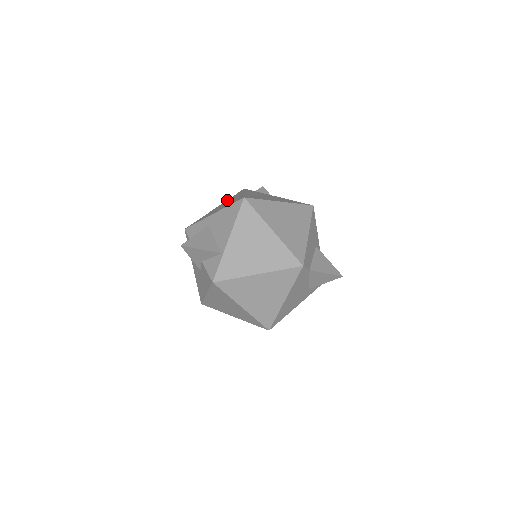
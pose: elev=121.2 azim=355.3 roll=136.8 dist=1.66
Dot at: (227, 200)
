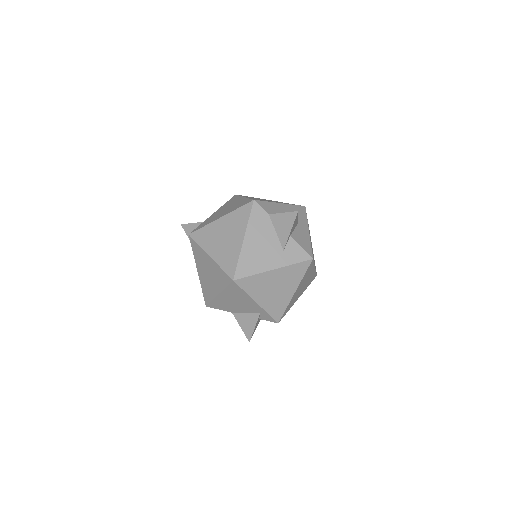
Dot at: occluded
